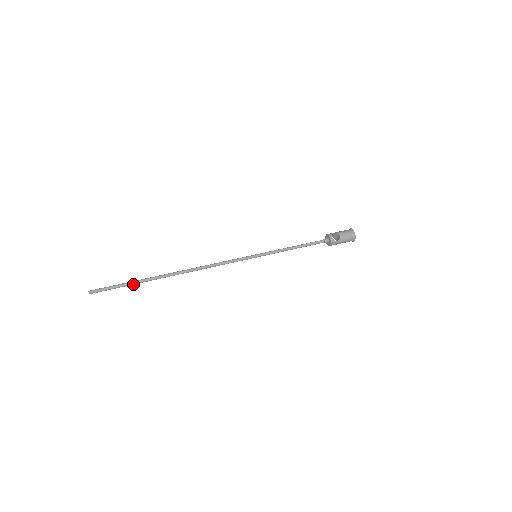
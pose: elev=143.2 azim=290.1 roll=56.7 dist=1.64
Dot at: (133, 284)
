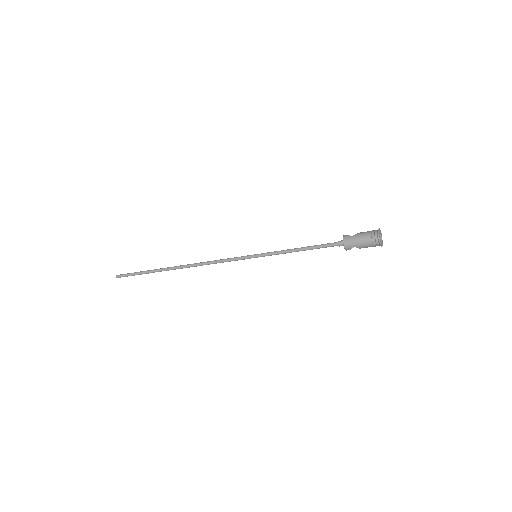
Dot at: (146, 272)
